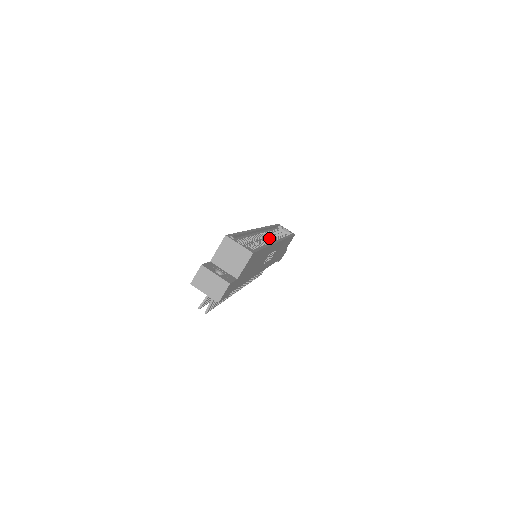
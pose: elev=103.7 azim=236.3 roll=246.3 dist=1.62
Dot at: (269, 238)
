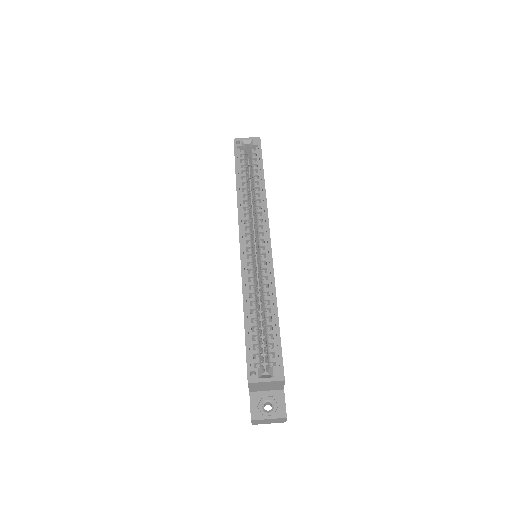
Dot at: occluded
